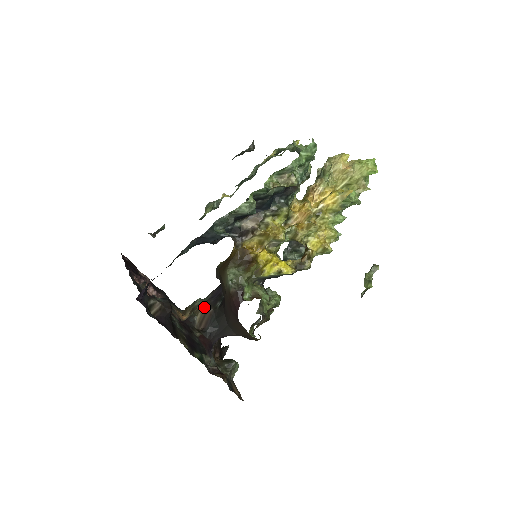
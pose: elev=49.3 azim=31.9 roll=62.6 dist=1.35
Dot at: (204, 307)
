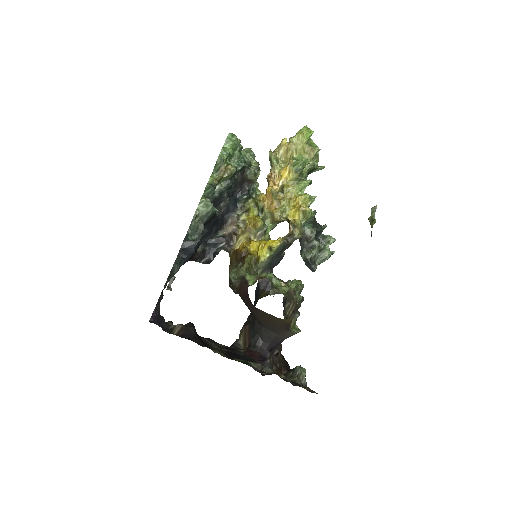
Dot at: (242, 328)
